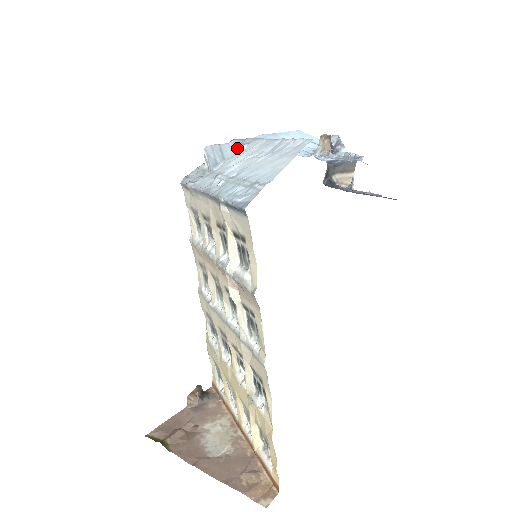
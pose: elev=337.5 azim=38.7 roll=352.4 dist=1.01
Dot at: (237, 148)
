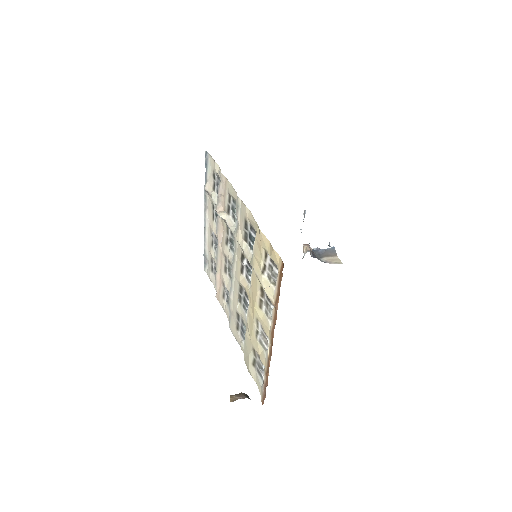
Dot at: occluded
